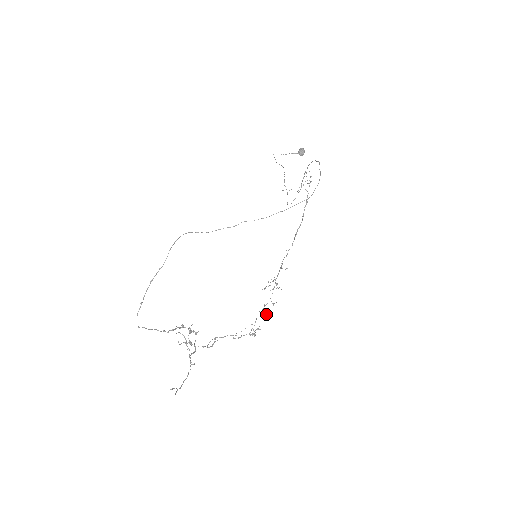
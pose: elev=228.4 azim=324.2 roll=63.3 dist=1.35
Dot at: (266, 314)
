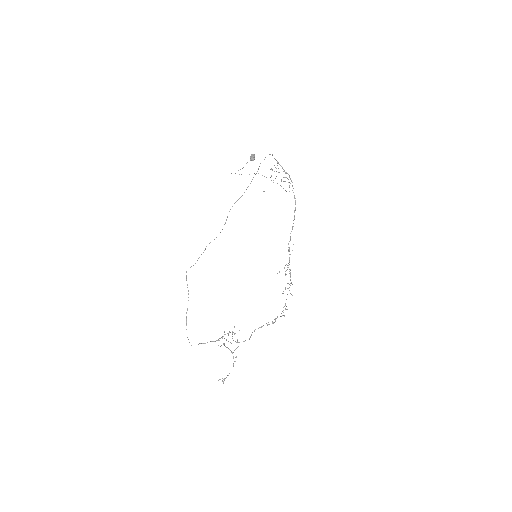
Dot at: (291, 294)
